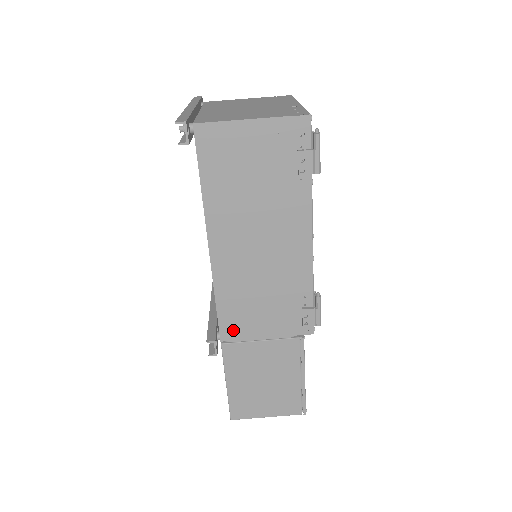
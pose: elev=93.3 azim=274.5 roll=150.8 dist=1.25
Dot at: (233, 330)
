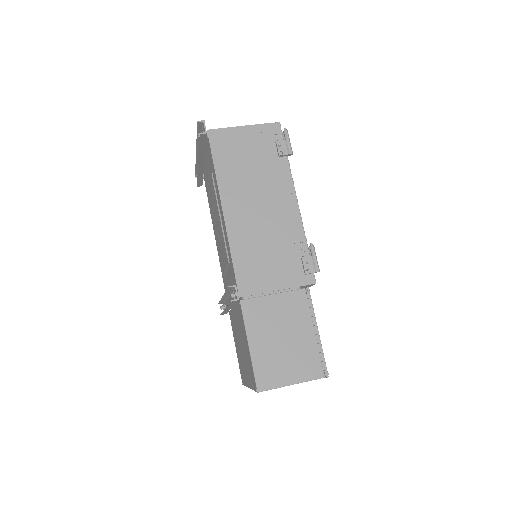
Dot at: (249, 285)
